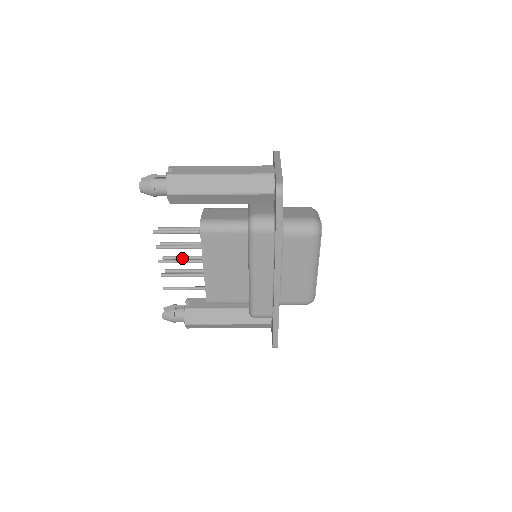
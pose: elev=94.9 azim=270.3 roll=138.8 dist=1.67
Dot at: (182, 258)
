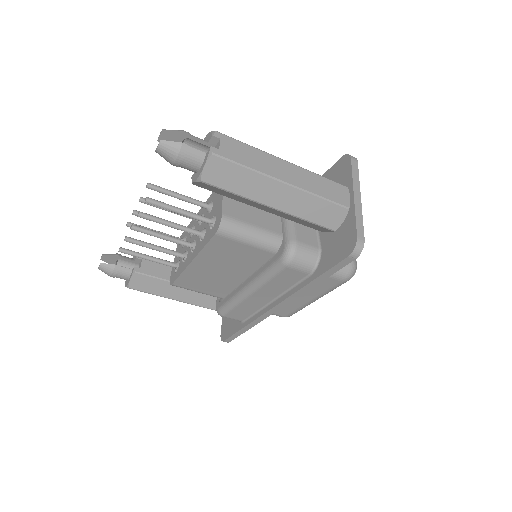
Dot at: occluded
